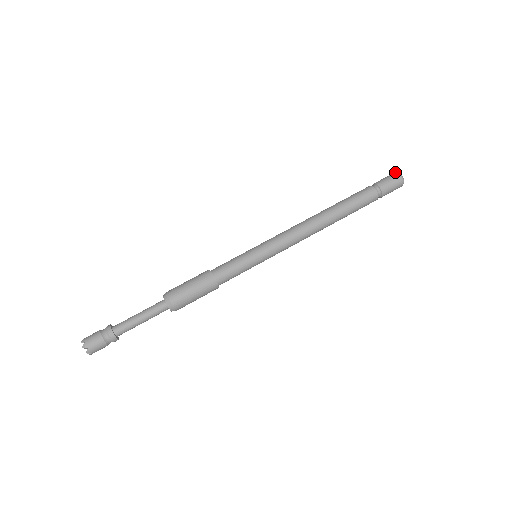
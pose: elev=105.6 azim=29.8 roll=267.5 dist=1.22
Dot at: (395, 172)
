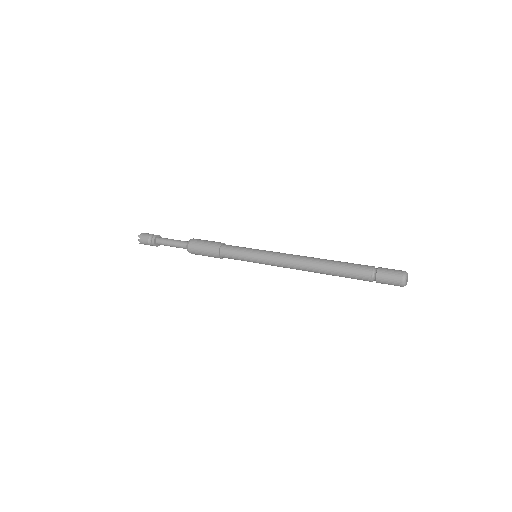
Dot at: (403, 274)
